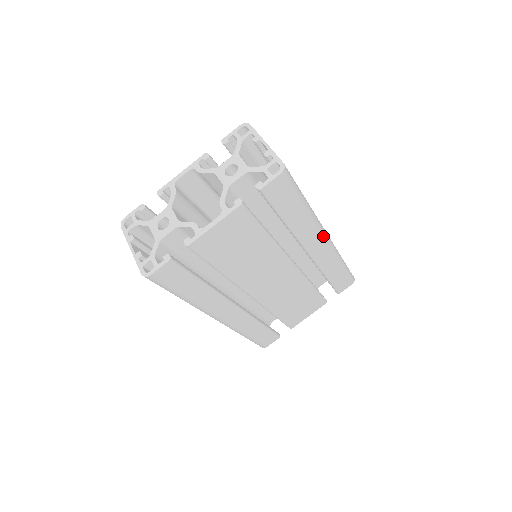
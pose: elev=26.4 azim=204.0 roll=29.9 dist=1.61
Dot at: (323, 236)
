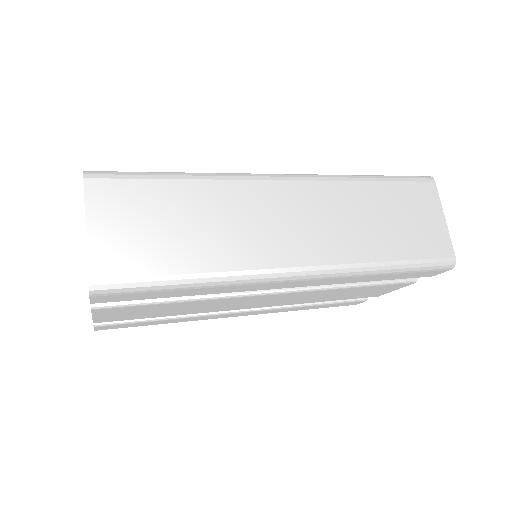
Dot at: (285, 280)
